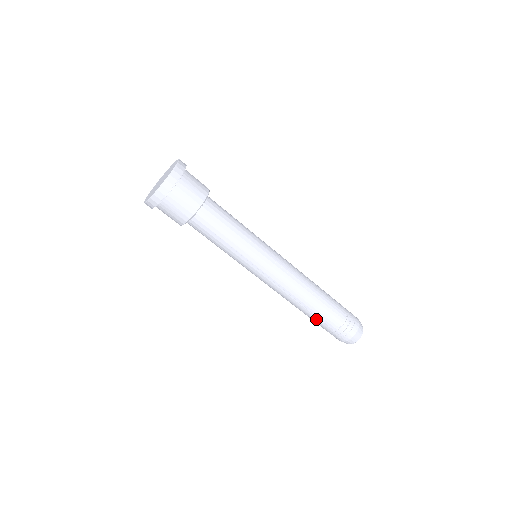
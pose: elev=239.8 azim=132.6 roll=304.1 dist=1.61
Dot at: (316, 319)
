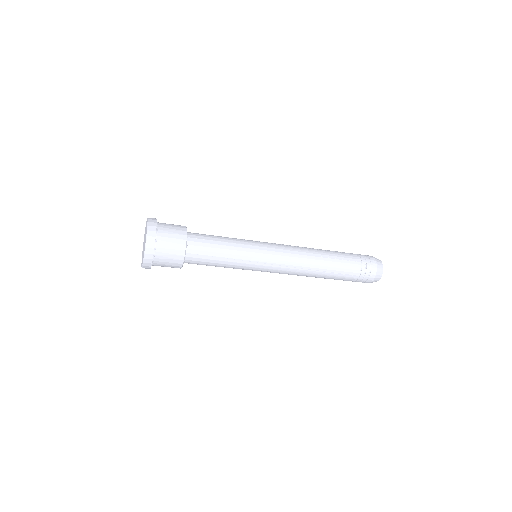
Dot at: (337, 276)
